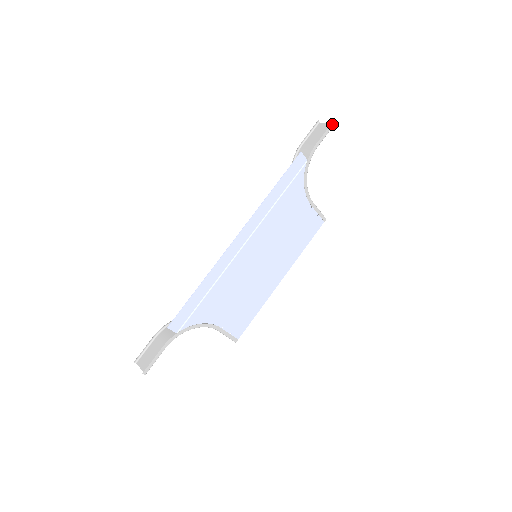
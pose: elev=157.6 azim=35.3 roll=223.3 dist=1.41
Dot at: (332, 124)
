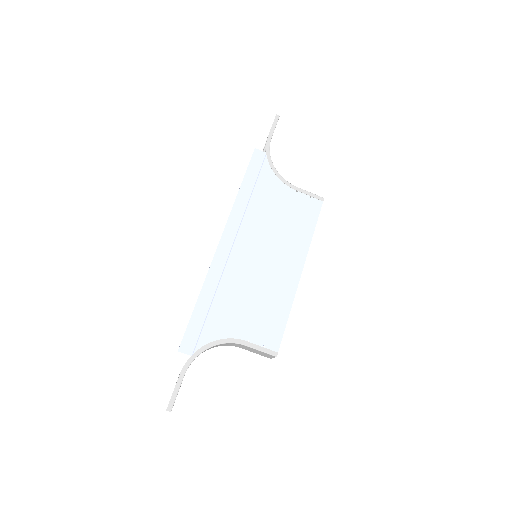
Dot at: (277, 117)
